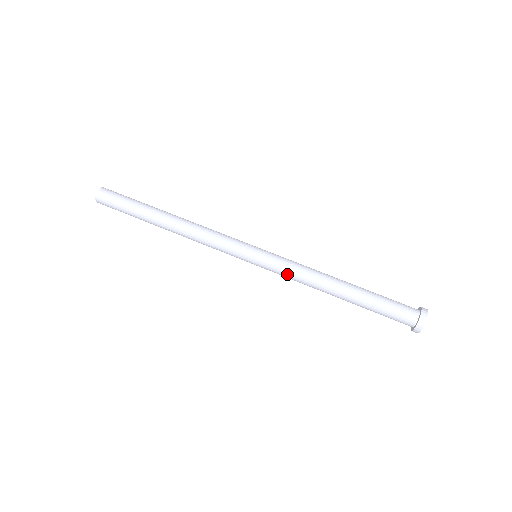
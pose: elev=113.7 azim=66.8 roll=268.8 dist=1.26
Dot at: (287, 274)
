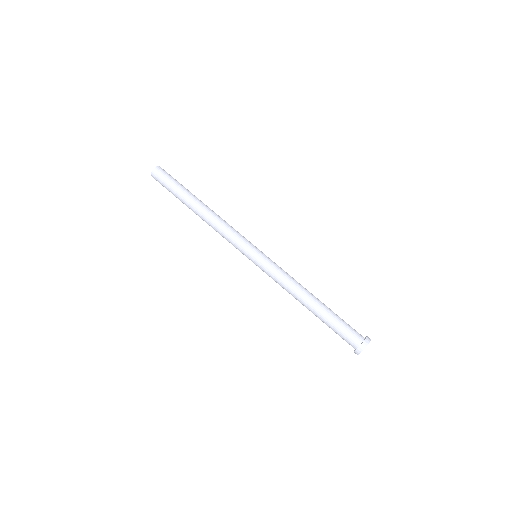
Dot at: (274, 278)
